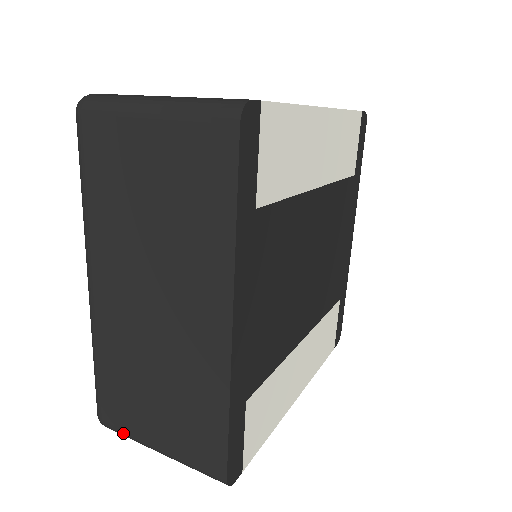
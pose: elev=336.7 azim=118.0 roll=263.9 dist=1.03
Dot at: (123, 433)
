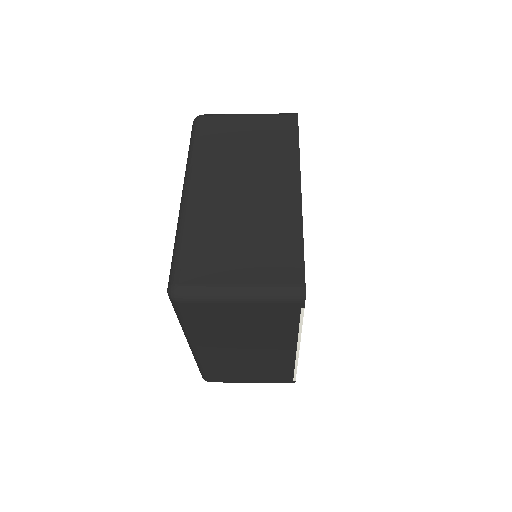
Dot at: (202, 287)
